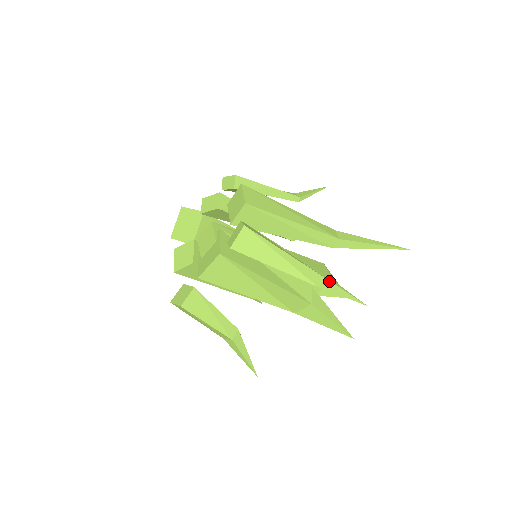
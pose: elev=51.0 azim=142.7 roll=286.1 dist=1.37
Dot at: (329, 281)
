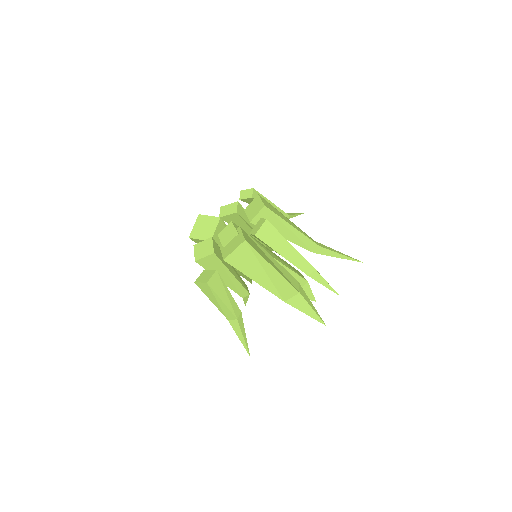
Dot at: (317, 271)
